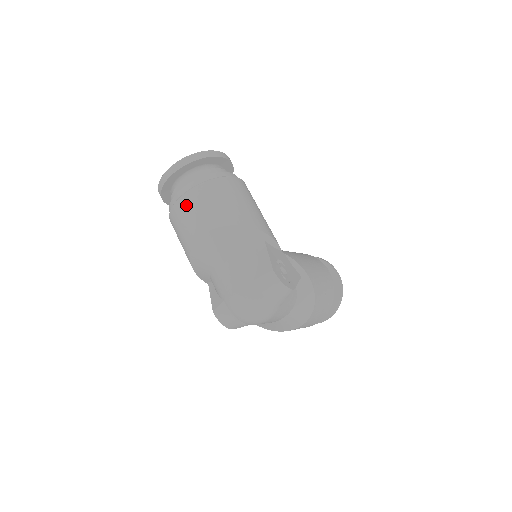
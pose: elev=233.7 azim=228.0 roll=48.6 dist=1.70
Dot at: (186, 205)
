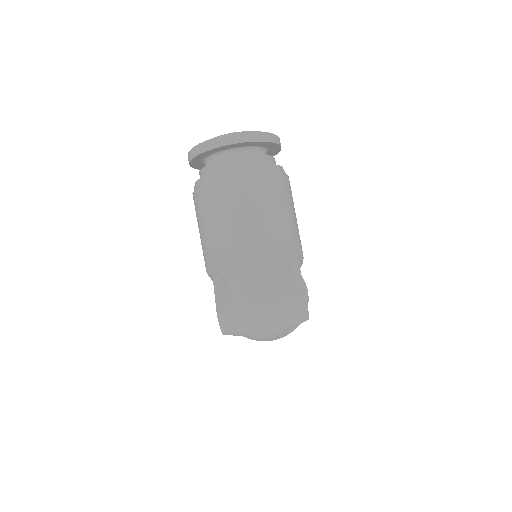
Dot at: (239, 190)
